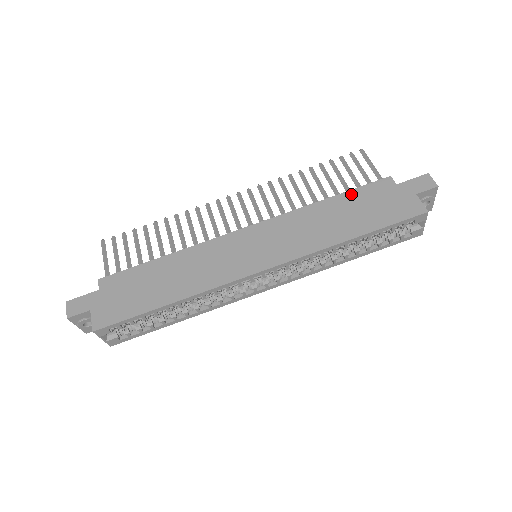
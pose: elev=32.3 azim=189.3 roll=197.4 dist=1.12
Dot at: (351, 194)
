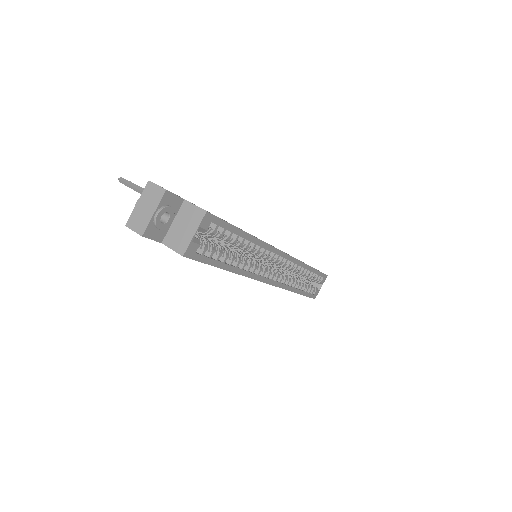
Dot at: occluded
